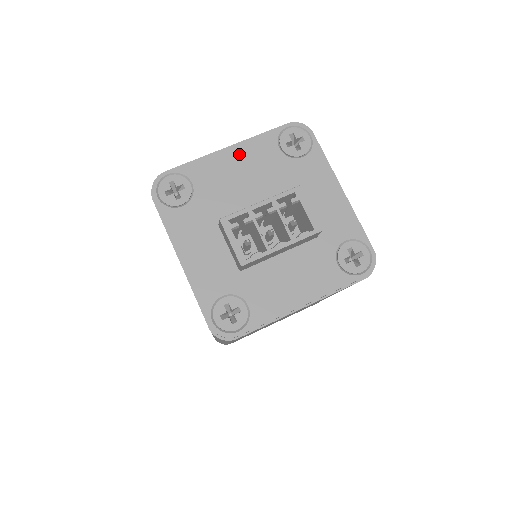
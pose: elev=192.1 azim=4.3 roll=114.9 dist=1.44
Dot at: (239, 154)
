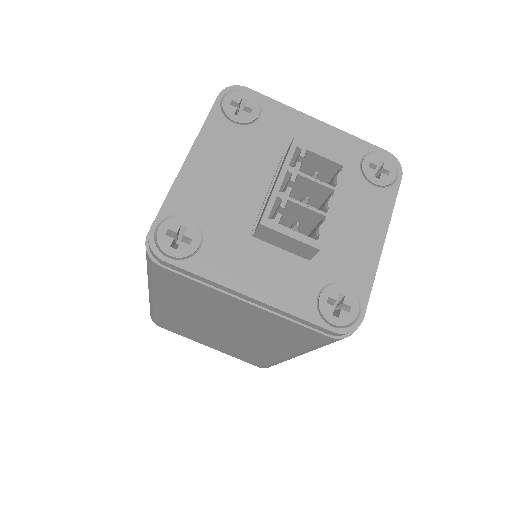
Dot at: (204, 155)
